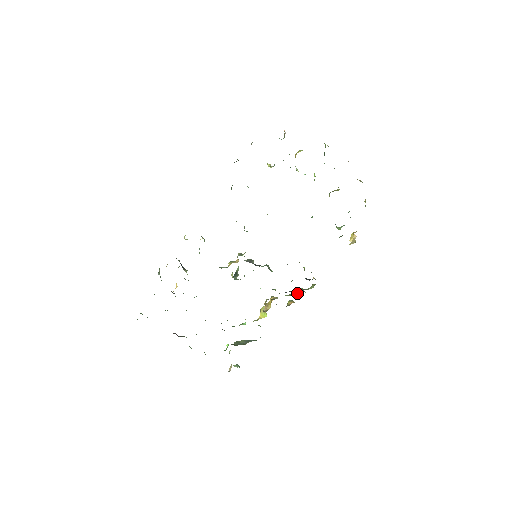
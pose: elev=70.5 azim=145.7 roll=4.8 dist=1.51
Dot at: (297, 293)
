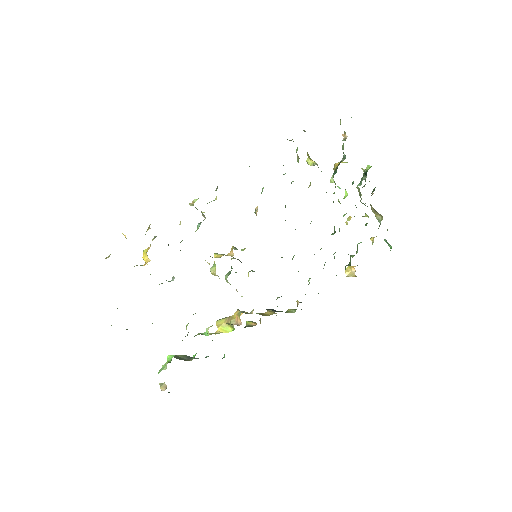
Dot at: (272, 314)
